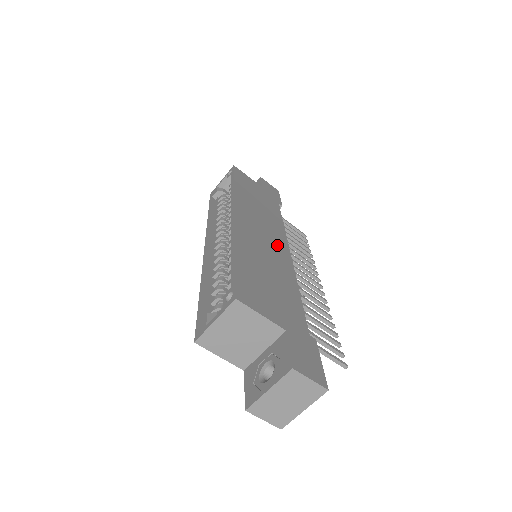
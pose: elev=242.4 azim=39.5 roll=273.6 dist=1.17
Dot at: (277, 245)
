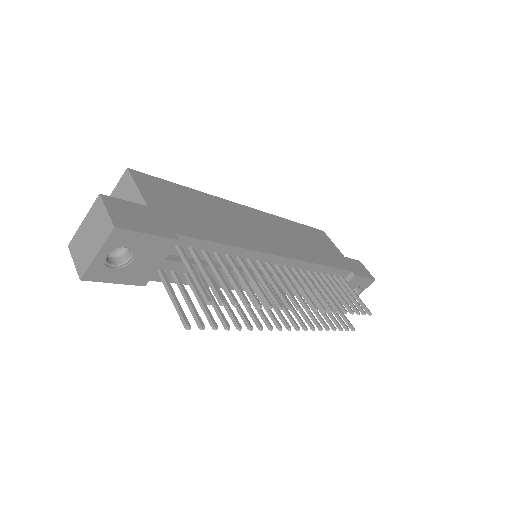
Dot at: (272, 242)
